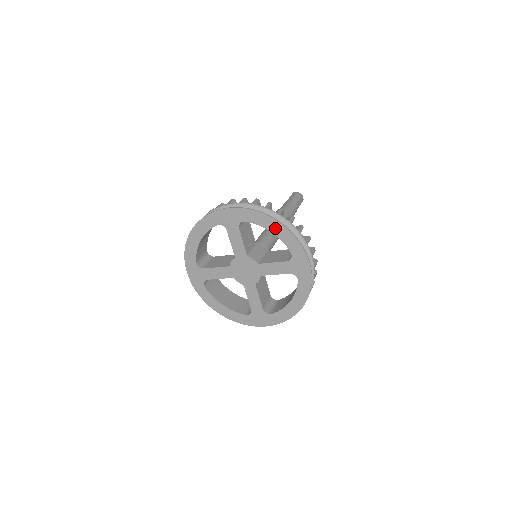
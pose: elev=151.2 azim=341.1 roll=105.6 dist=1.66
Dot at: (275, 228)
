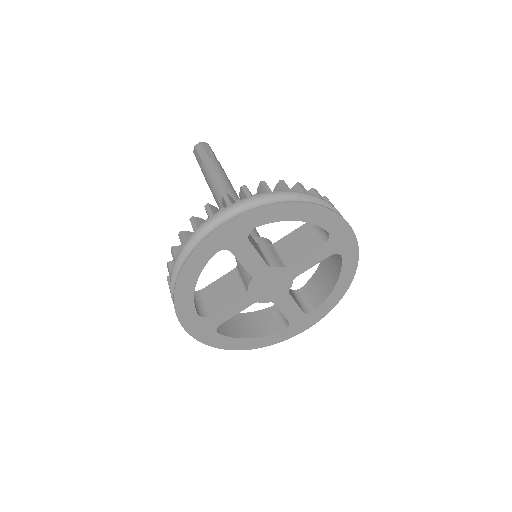
Dot at: (300, 213)
